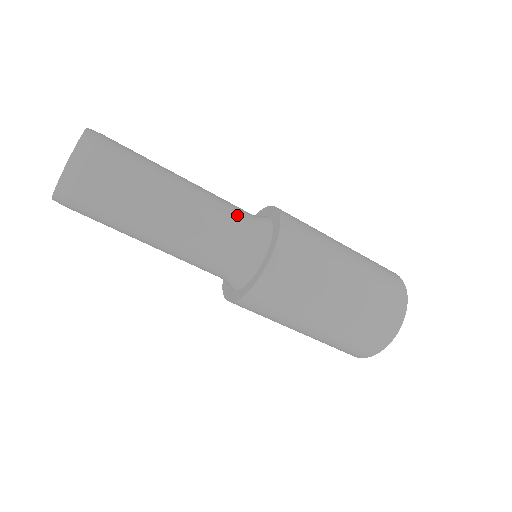
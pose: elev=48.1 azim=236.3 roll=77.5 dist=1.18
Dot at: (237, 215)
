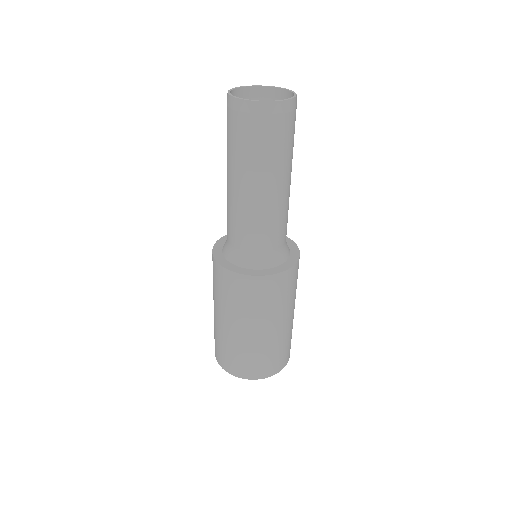
Dot at: occluded
